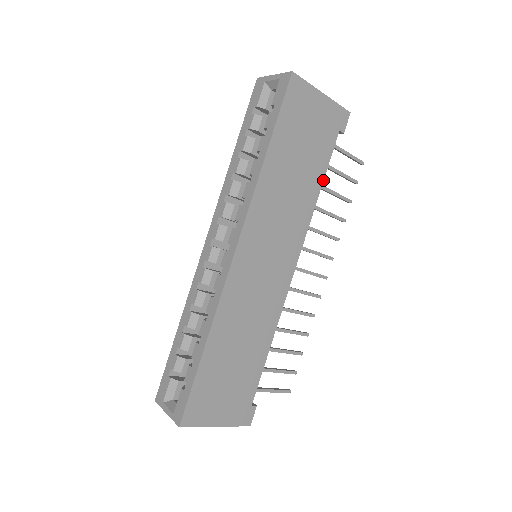
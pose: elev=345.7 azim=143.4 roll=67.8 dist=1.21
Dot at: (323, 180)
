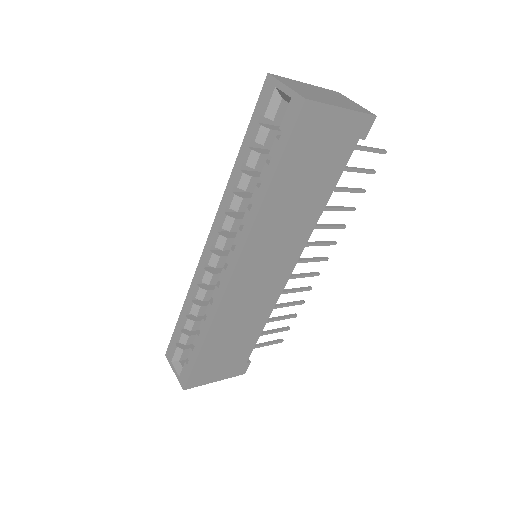
Dot at: occluded
